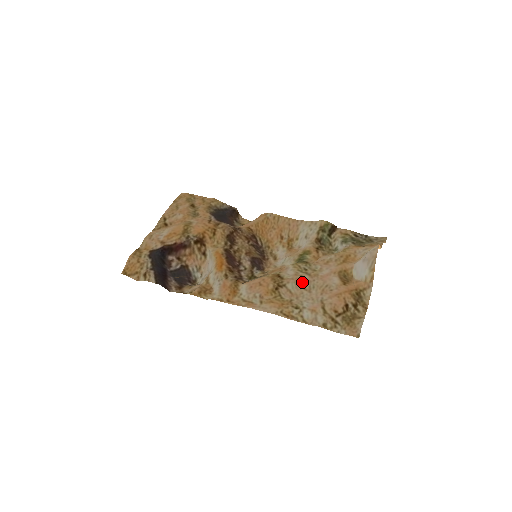
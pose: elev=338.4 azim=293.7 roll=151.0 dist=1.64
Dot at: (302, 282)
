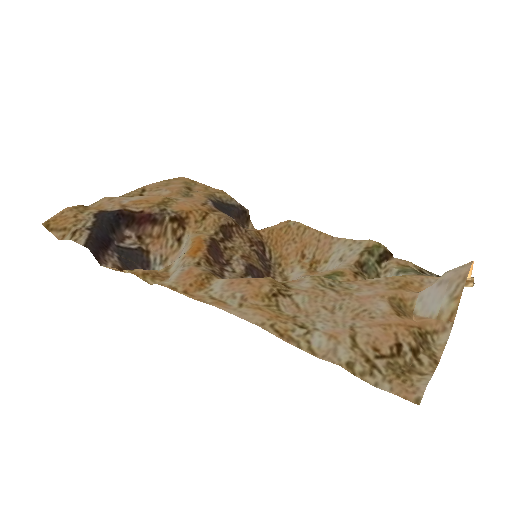
Dot at: (322, 298)
